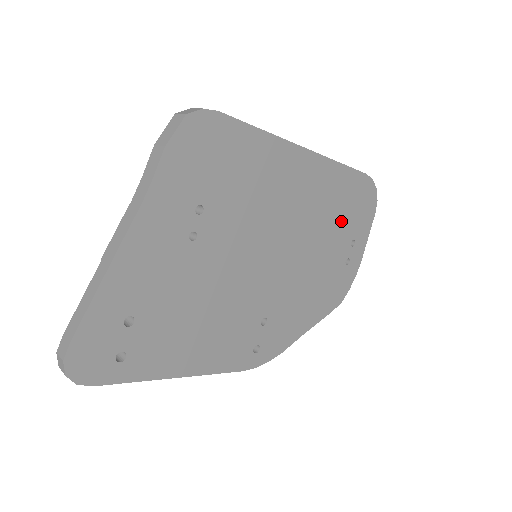
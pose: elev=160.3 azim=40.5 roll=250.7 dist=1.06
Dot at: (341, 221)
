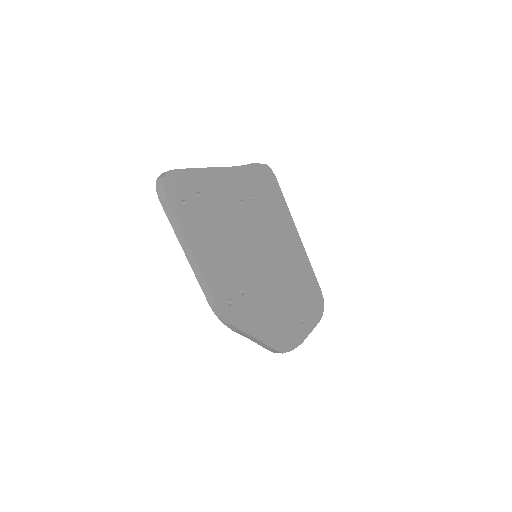
Dot at: (301, 297)
